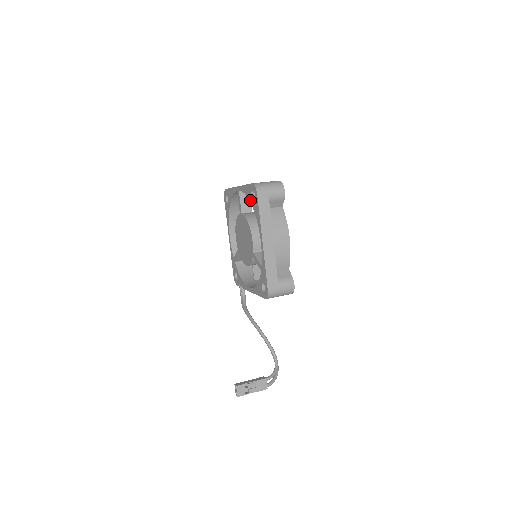
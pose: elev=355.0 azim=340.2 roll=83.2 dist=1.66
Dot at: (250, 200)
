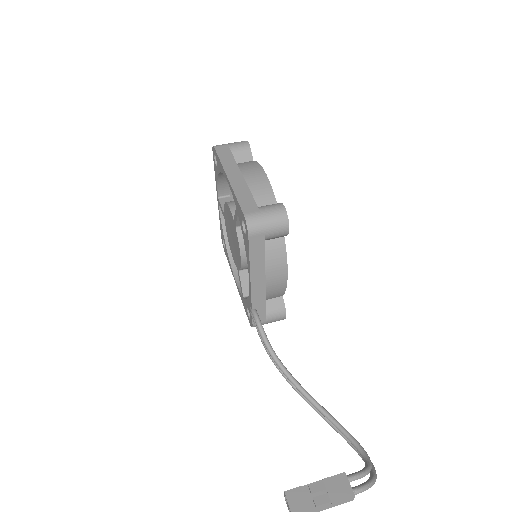
Dot at: (217, 173)
